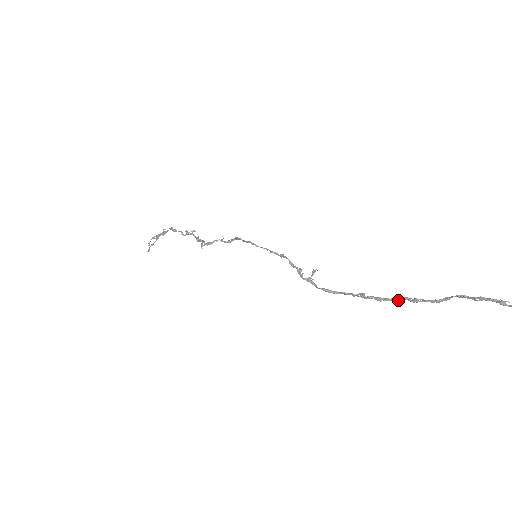
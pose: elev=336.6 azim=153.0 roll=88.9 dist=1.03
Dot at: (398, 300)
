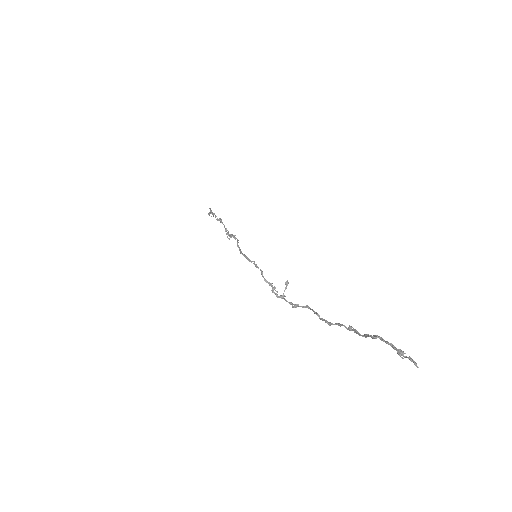
Dot at: (339, 325)
